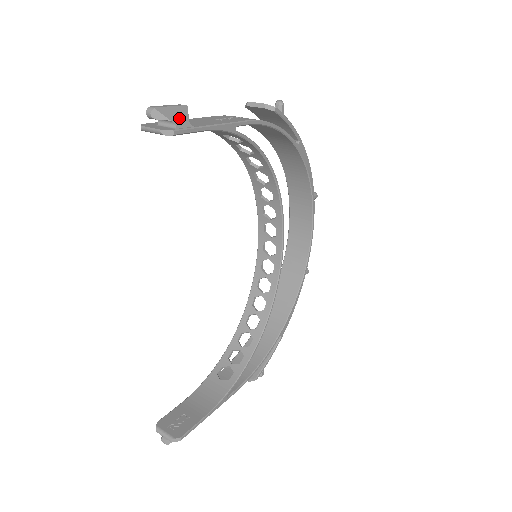
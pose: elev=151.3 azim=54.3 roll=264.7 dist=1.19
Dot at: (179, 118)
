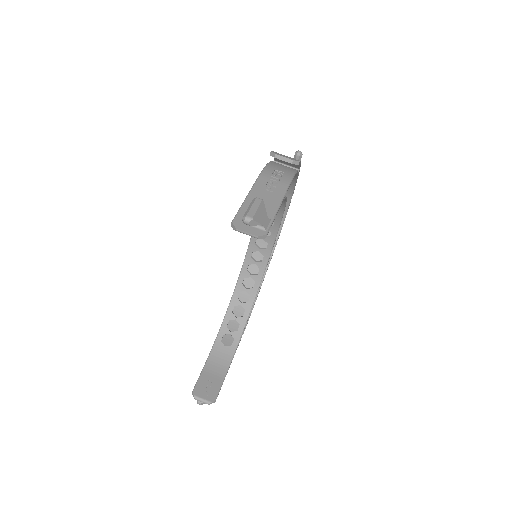
Dot at: (264, 218)
